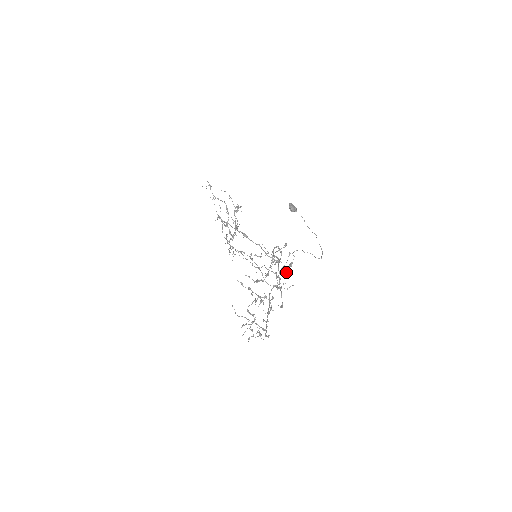
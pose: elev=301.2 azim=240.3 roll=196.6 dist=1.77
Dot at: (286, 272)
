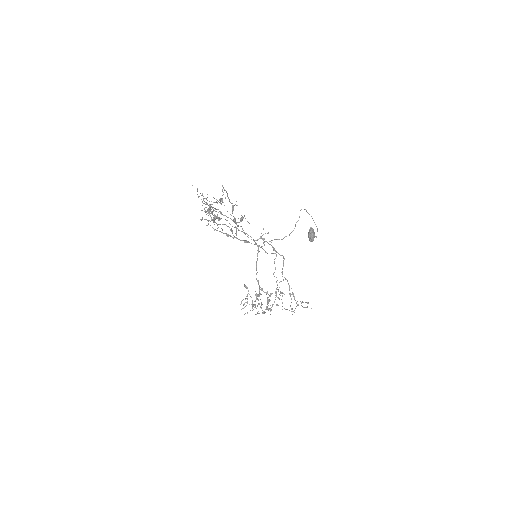
Dot at: occluded
